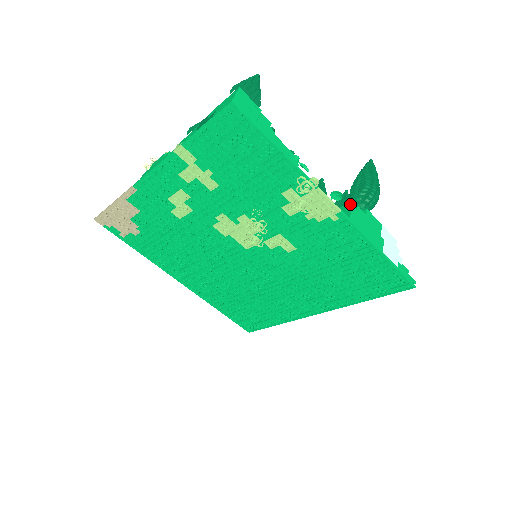
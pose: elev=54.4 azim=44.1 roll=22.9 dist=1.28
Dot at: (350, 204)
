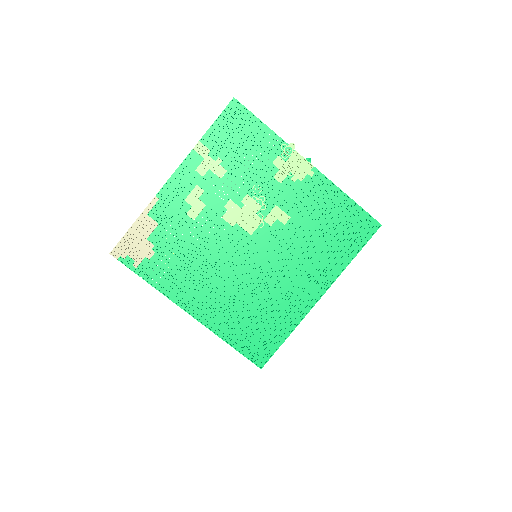
Dot at: occluded
